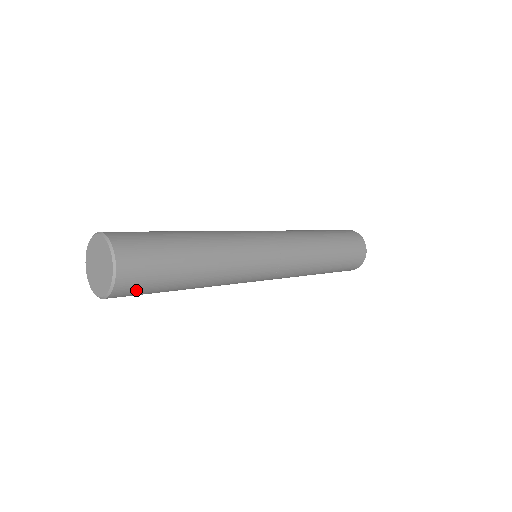
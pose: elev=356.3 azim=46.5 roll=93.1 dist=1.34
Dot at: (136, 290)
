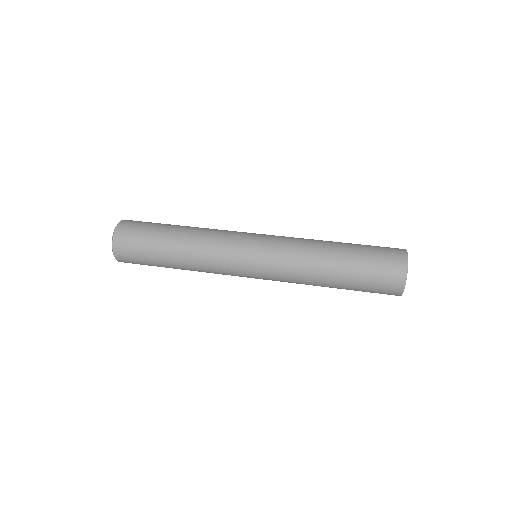
Dot at: occluded
